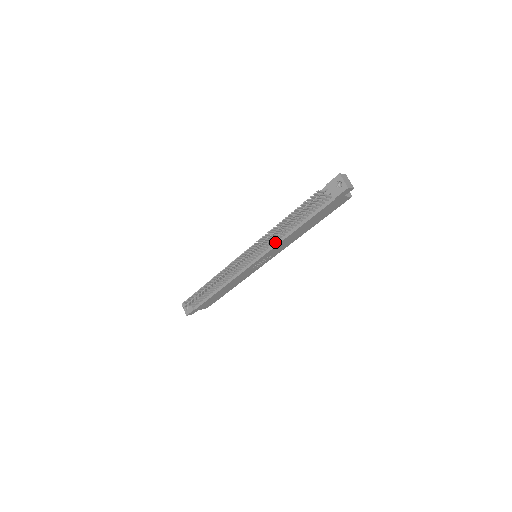
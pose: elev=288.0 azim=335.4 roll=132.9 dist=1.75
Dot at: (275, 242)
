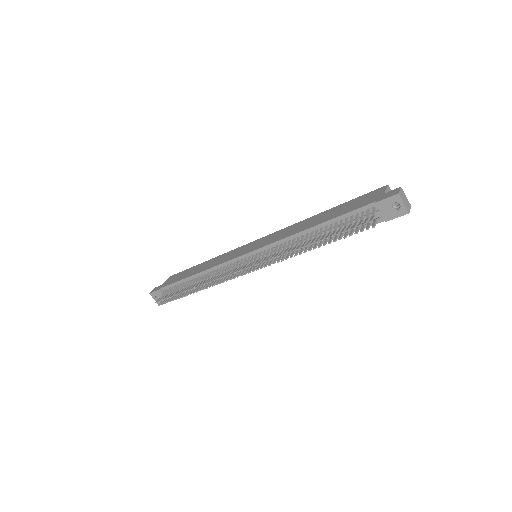
Dot at: occluded
